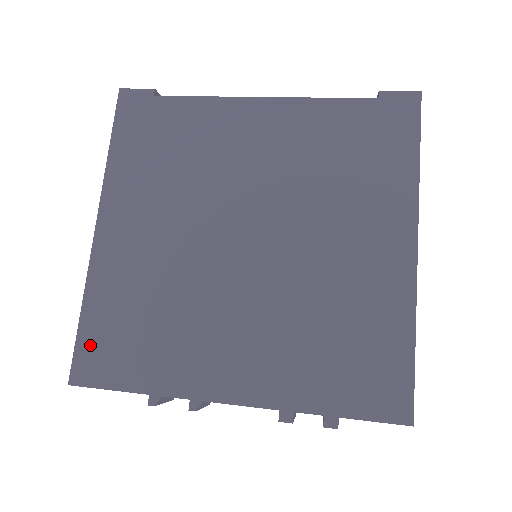
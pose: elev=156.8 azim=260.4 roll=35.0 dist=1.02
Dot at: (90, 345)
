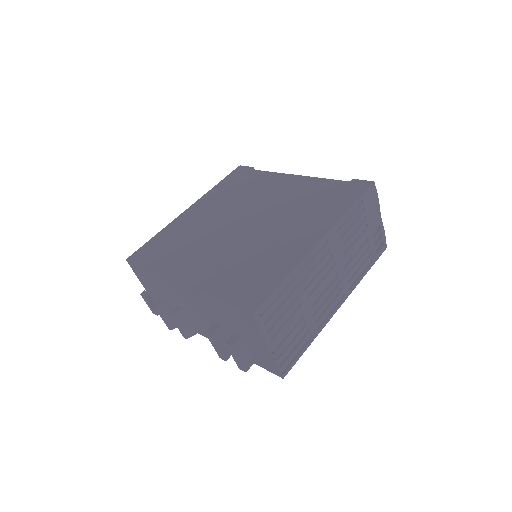
Dot at: (147, 248)
